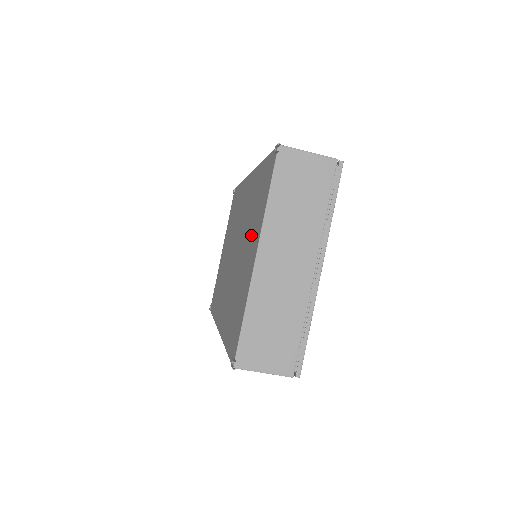
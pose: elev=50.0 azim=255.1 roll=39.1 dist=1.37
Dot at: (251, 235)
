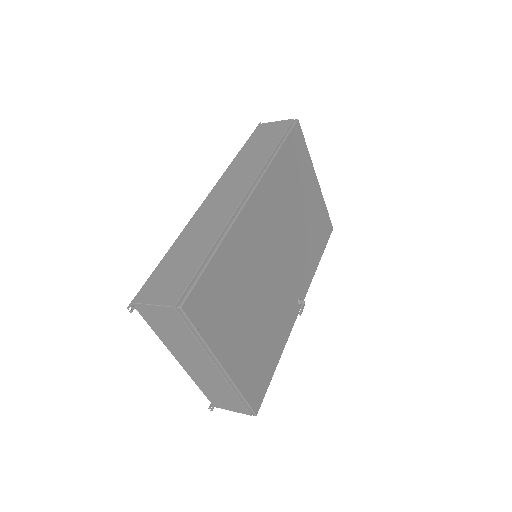
Dot at: occluded
